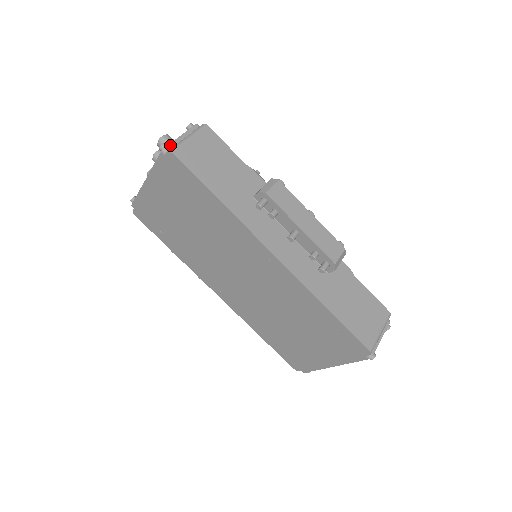
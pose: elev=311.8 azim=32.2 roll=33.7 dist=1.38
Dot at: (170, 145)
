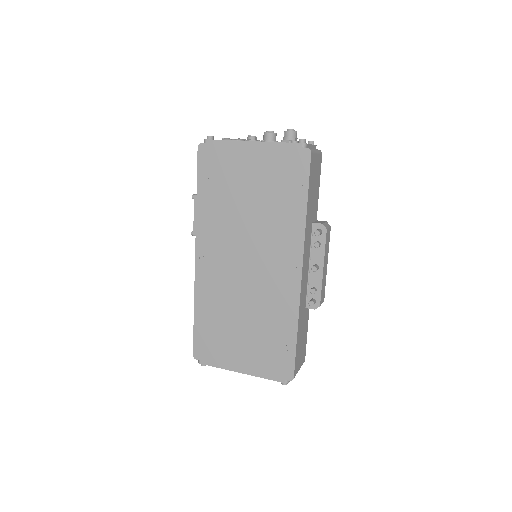
Dot at: (308, 145)
